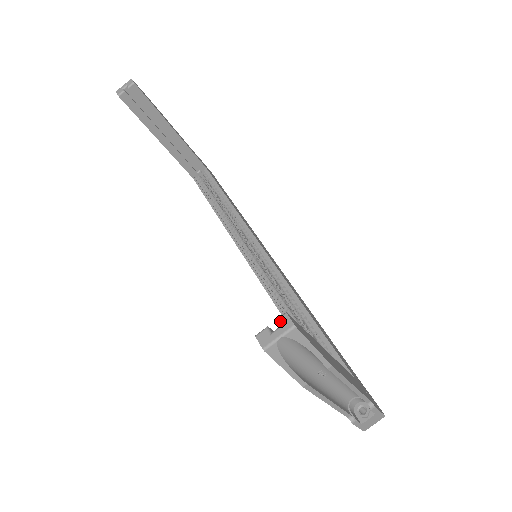
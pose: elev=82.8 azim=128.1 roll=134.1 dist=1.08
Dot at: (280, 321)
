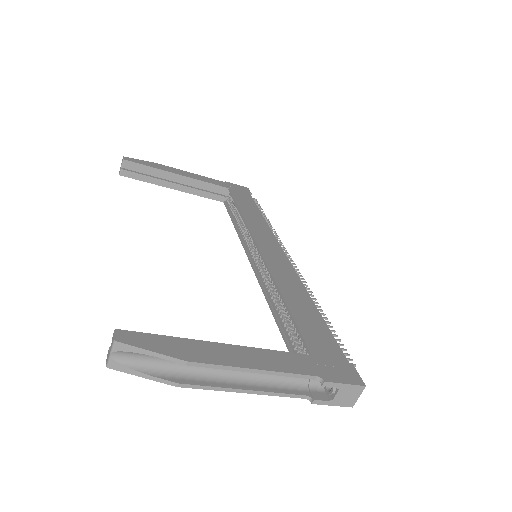
Dot at: (112, 339)
